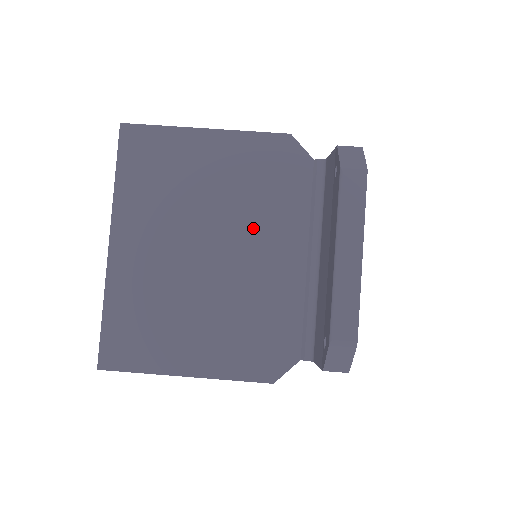
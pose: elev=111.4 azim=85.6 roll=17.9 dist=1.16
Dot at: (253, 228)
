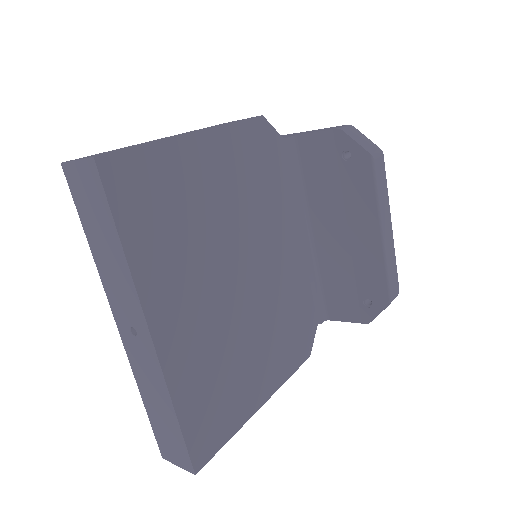
Dot at: (264, 232)
